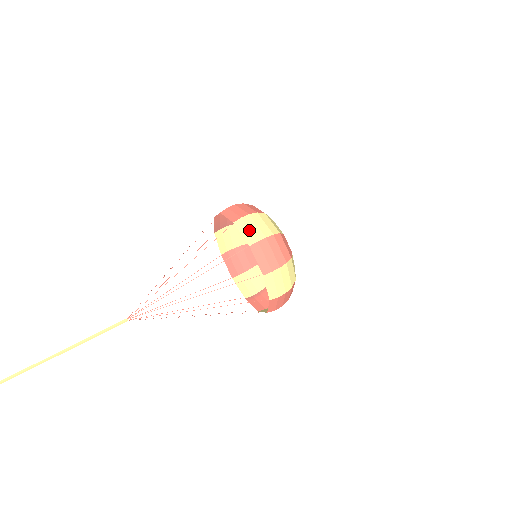
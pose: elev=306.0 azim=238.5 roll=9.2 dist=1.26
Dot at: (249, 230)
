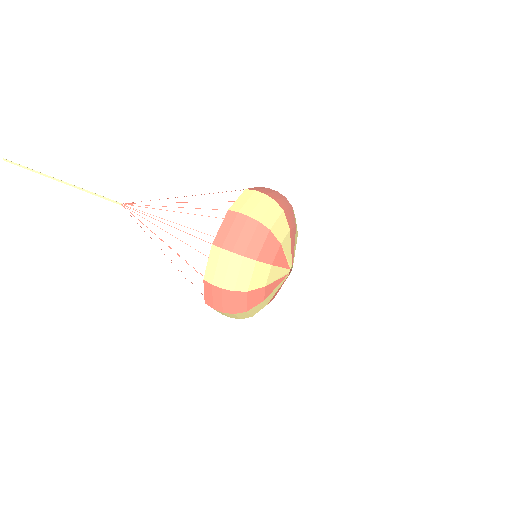
Dot at: (216, 267)
